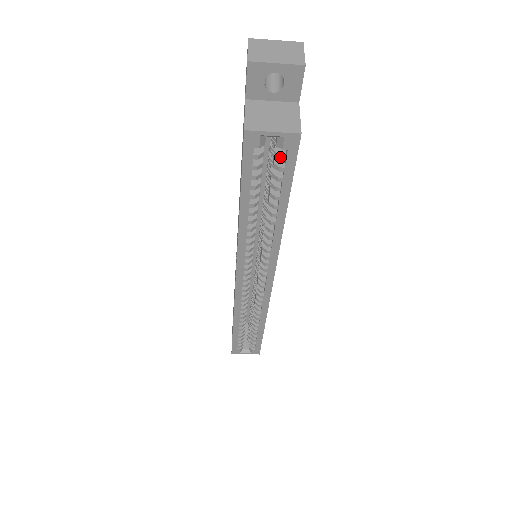
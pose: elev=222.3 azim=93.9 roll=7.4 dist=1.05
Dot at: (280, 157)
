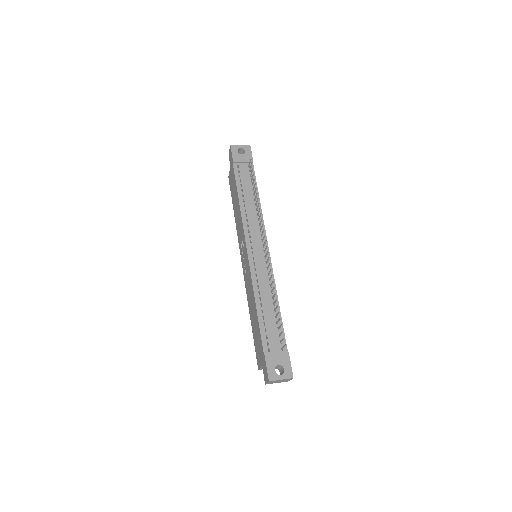
Dot at: occluded
